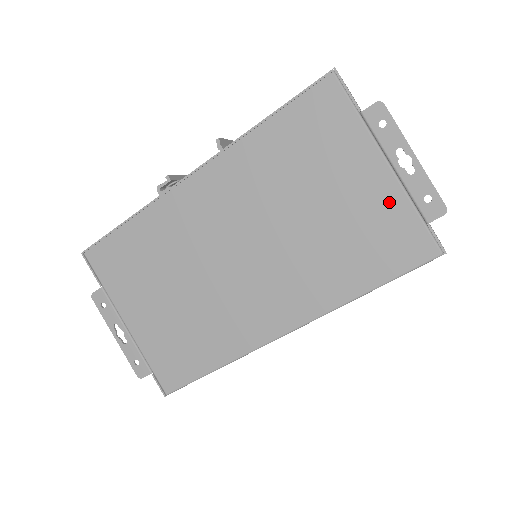
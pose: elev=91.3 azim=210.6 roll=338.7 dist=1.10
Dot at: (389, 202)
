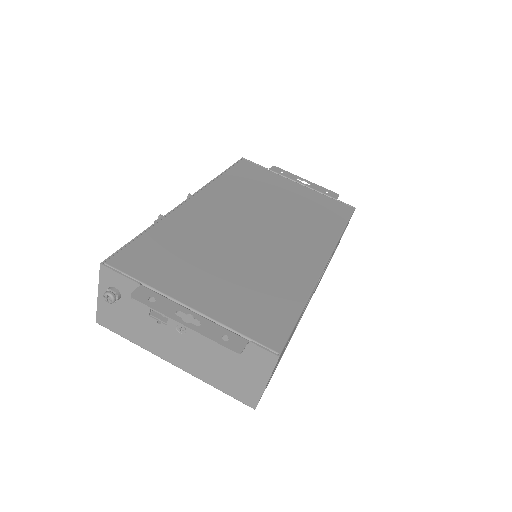
Dot at: (313, 195)
